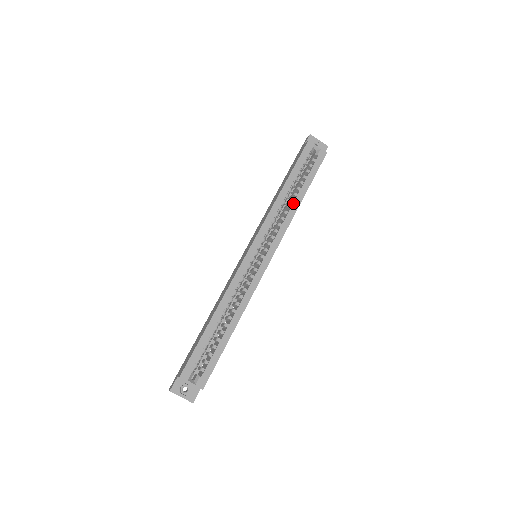
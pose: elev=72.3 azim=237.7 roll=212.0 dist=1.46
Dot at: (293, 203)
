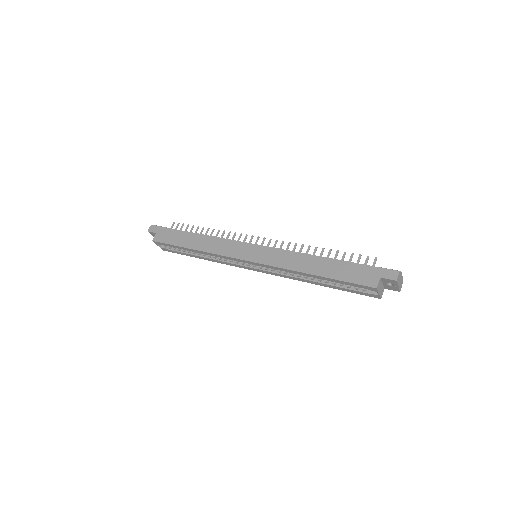
Dot at: (309, 280)
